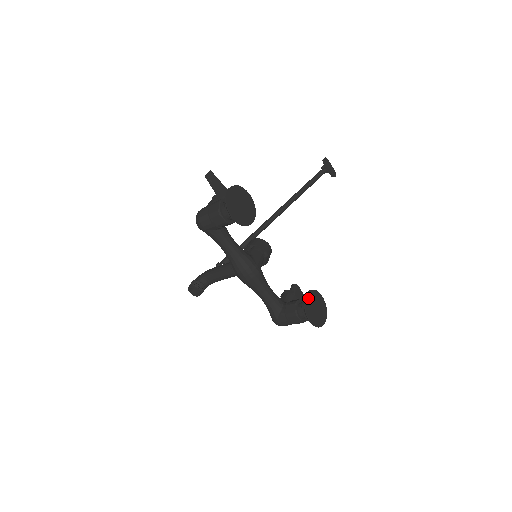
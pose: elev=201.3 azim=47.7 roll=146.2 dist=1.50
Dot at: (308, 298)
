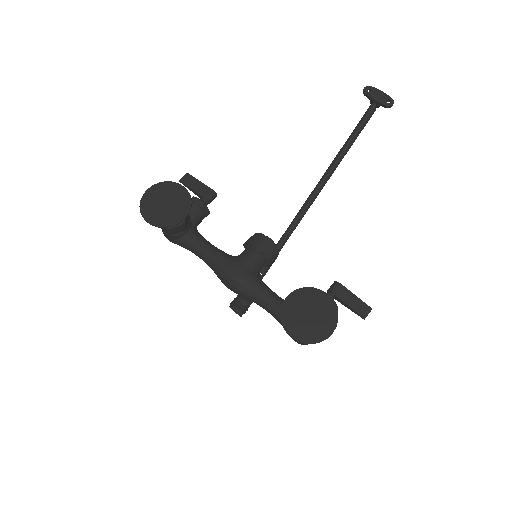
Dot at: (290, 301)
